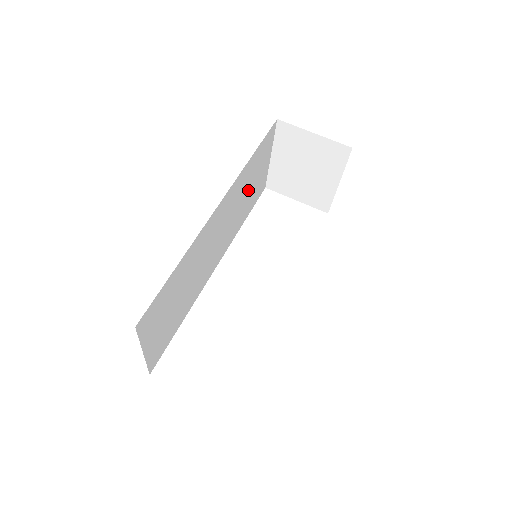
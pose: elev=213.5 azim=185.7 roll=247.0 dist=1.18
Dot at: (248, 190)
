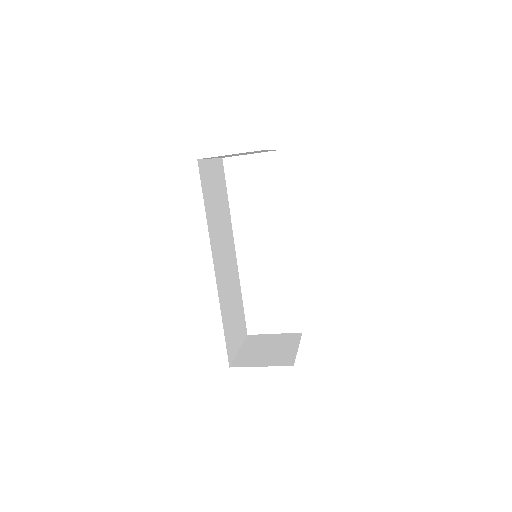
Dot at: (217, 205)
